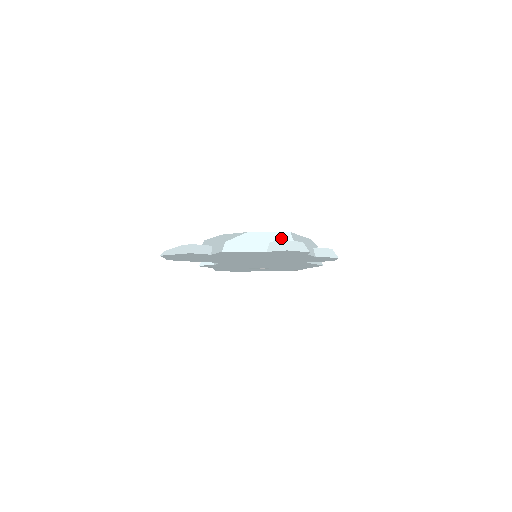
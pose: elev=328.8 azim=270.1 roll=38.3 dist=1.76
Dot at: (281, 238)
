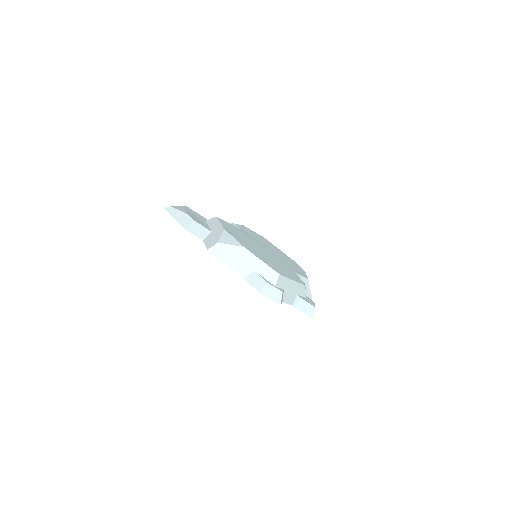
Dot at: (267, 274)
